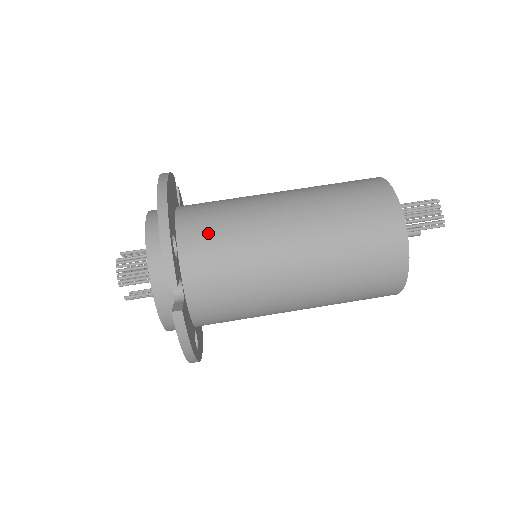
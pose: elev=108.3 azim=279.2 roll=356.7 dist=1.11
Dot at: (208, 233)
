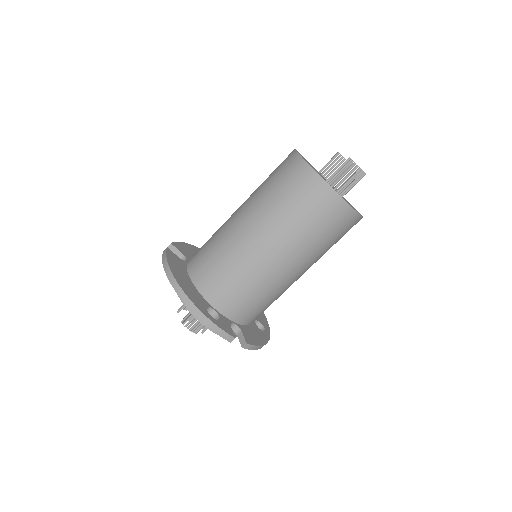
Dot at: (223, 287)
